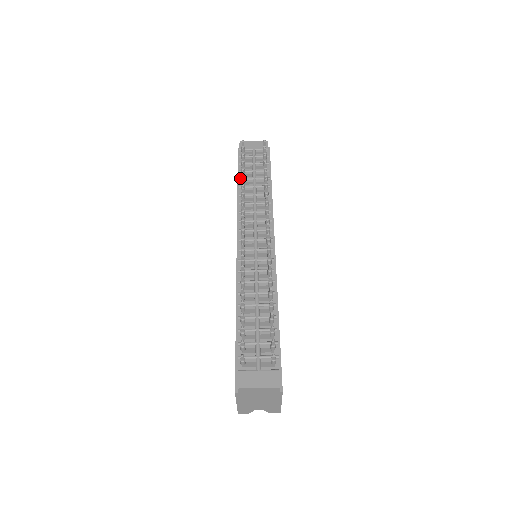
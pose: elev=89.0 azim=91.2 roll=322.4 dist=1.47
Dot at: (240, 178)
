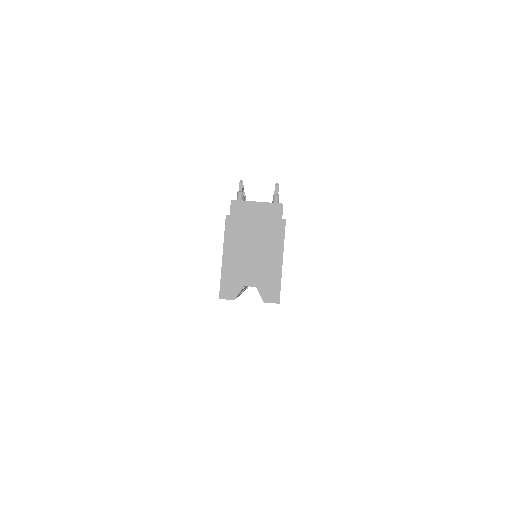
Dot at: occluded
